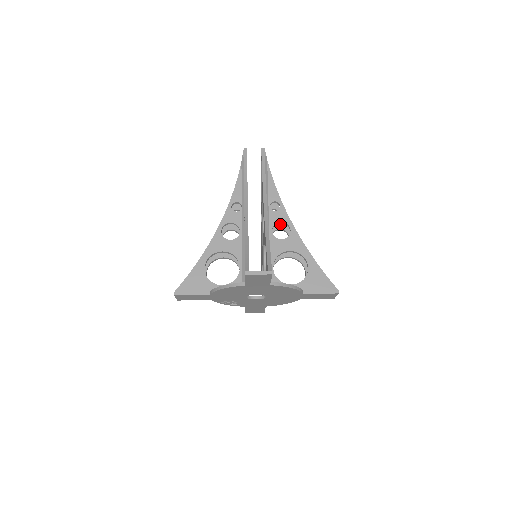
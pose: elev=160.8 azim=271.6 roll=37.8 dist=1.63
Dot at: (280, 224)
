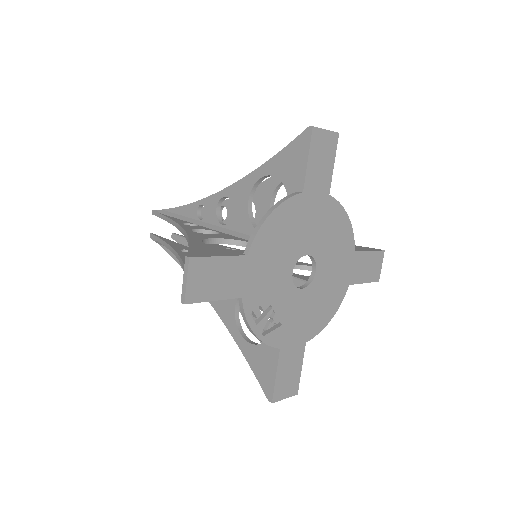
Dot at: occluded
